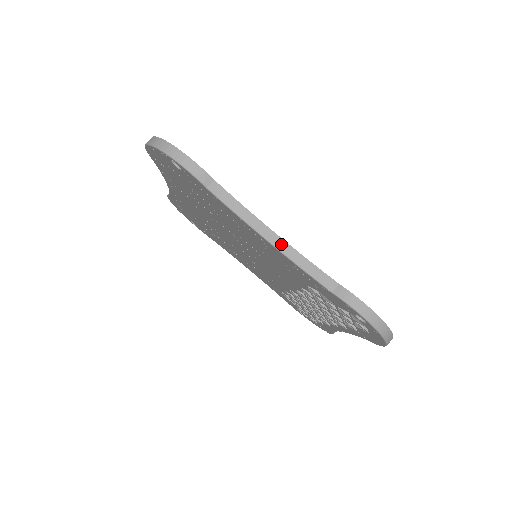
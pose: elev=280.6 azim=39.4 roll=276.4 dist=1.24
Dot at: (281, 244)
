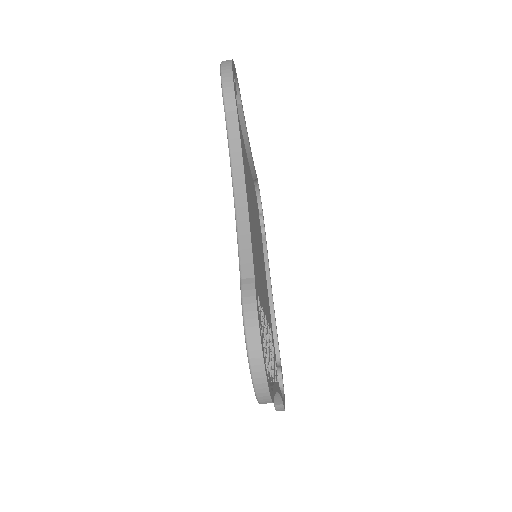
Dot at: (242, 204)
